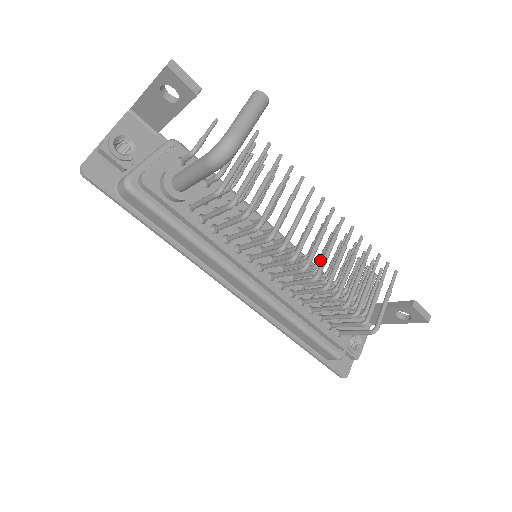
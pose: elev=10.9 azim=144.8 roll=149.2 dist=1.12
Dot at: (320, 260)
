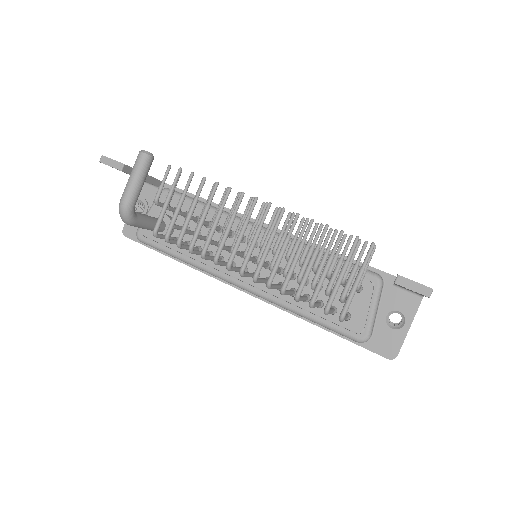
Dot at: (273, 256)
